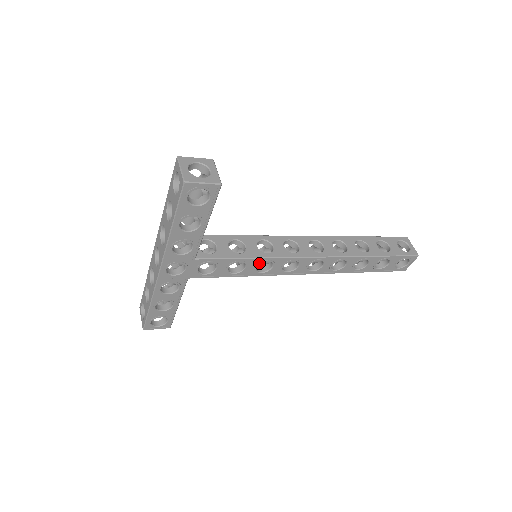
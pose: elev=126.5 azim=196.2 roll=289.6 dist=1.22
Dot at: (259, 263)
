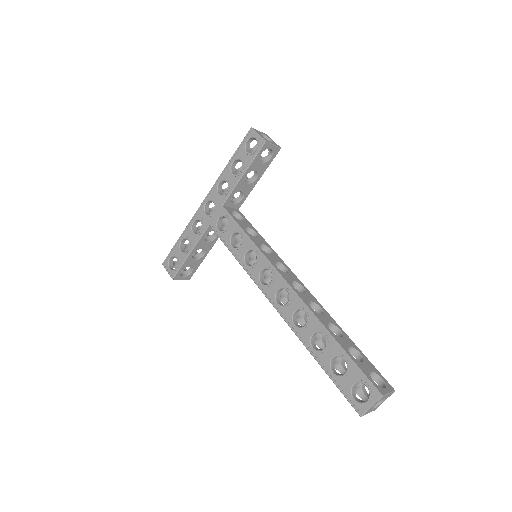
Dot at: (250, 248)
